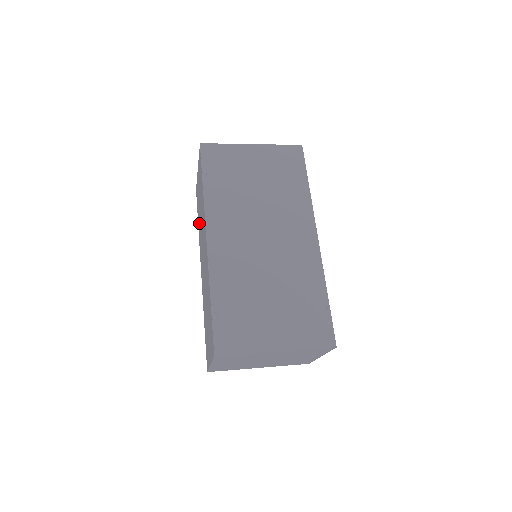
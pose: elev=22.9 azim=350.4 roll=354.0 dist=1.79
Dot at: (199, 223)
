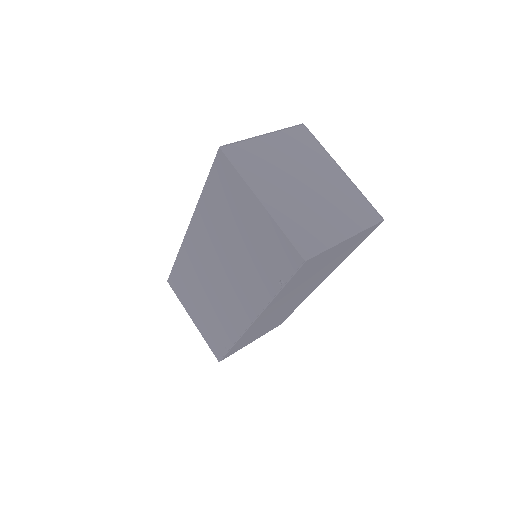
Dot at: occluded
